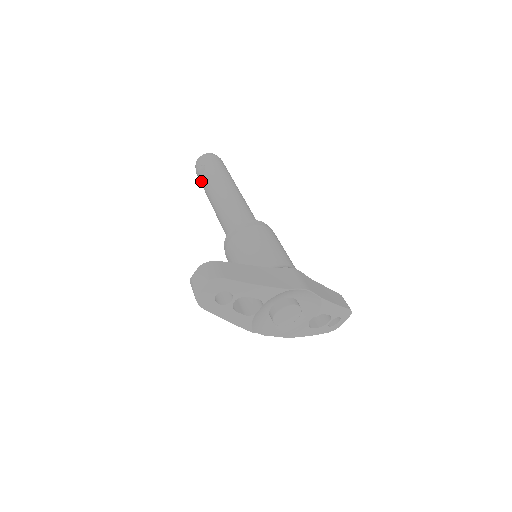
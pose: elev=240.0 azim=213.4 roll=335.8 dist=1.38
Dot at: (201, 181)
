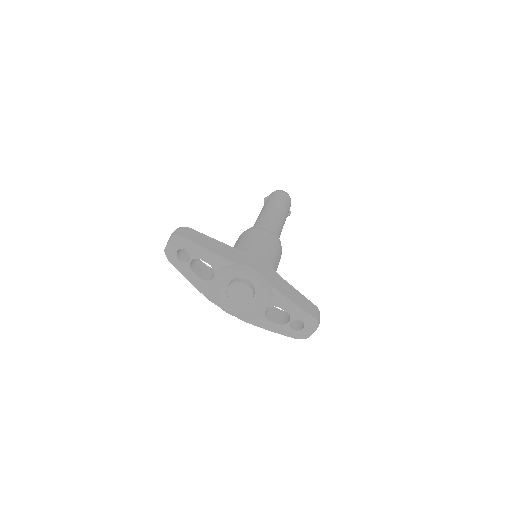
Dot at: occluded
